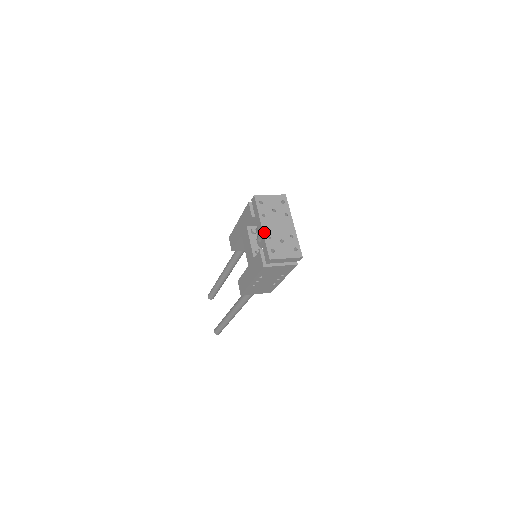
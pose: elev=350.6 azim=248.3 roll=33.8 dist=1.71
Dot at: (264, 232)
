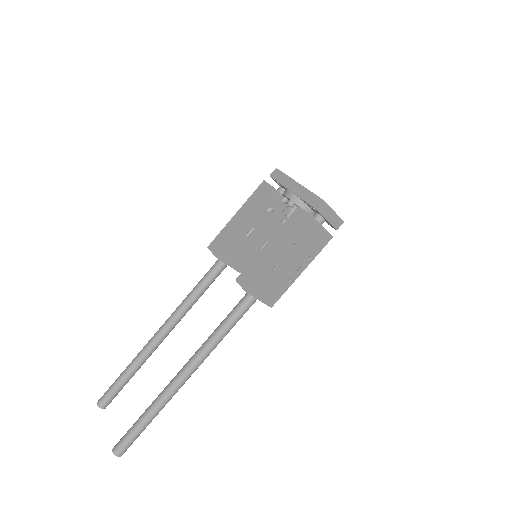
Dot at: (304, 187)
